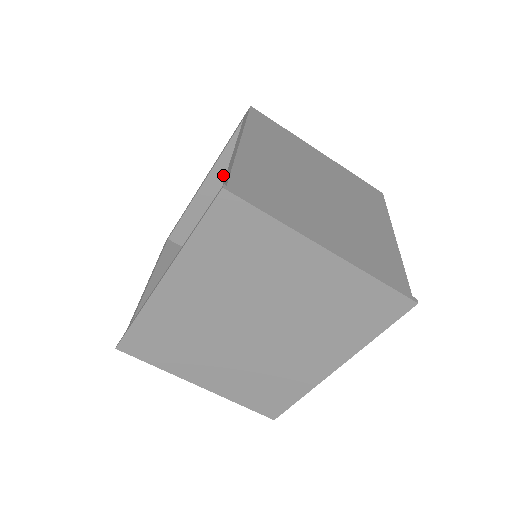
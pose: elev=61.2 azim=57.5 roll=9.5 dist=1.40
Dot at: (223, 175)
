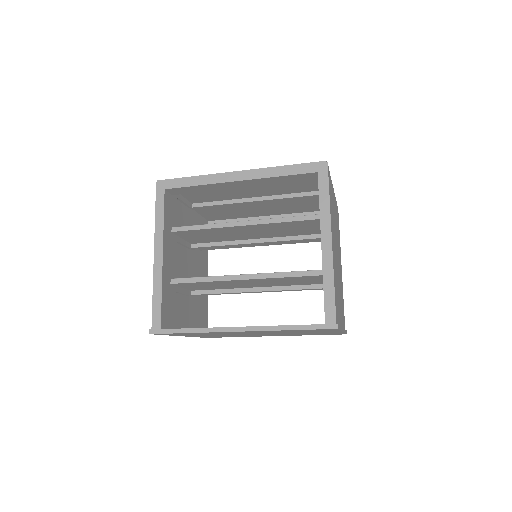
Dot at: (261, 183)
